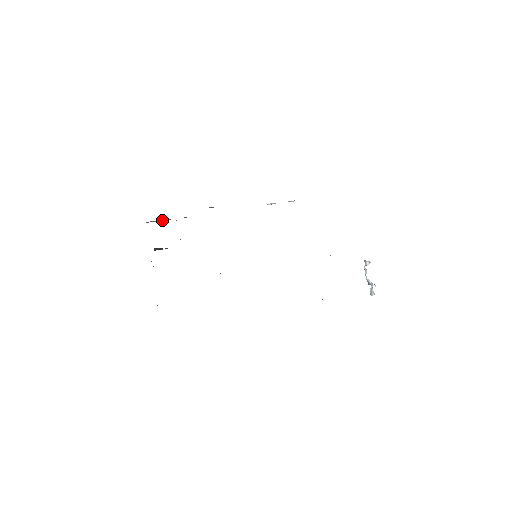
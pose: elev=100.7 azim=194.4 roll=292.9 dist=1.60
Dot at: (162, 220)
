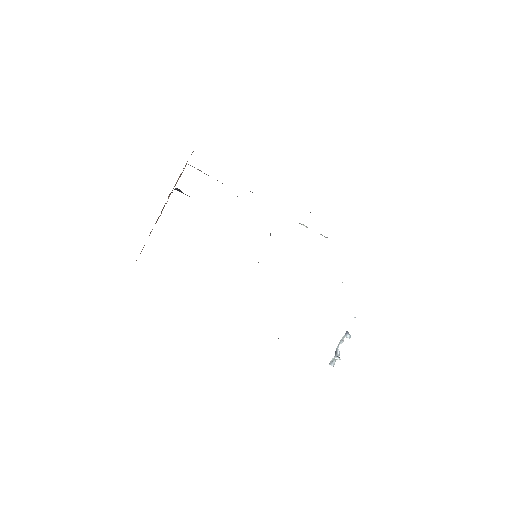
Dot at: occluded
